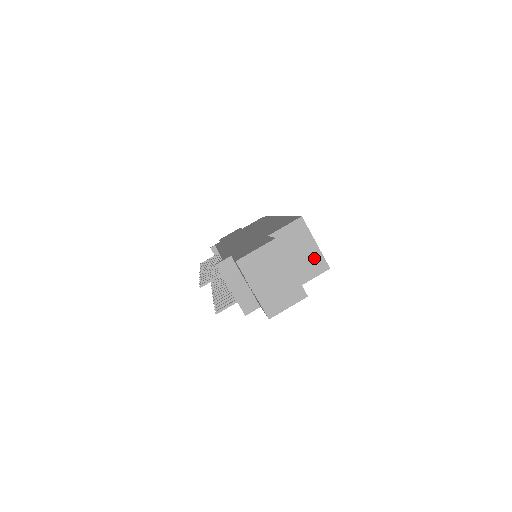
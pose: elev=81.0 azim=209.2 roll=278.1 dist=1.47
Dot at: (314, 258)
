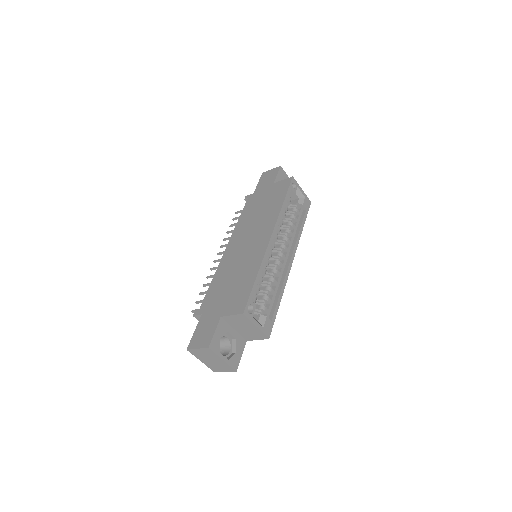
Dot at: (256, 332)
